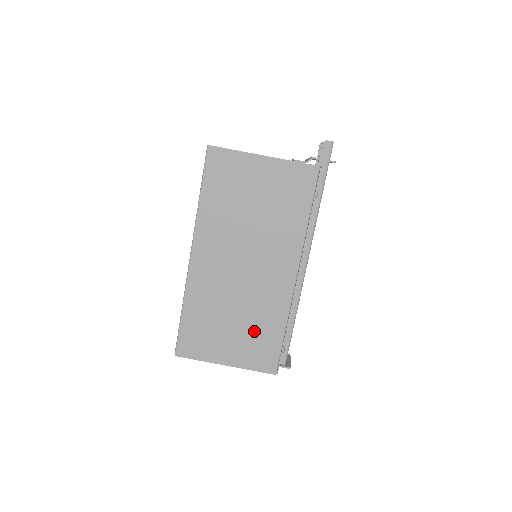
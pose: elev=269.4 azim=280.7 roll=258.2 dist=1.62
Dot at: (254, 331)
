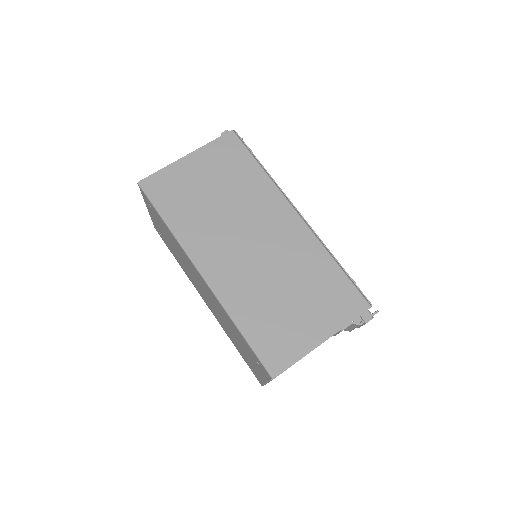
Dot at: (314, 287)
